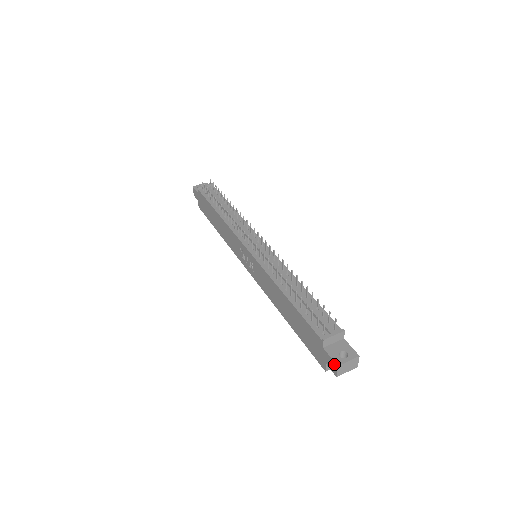
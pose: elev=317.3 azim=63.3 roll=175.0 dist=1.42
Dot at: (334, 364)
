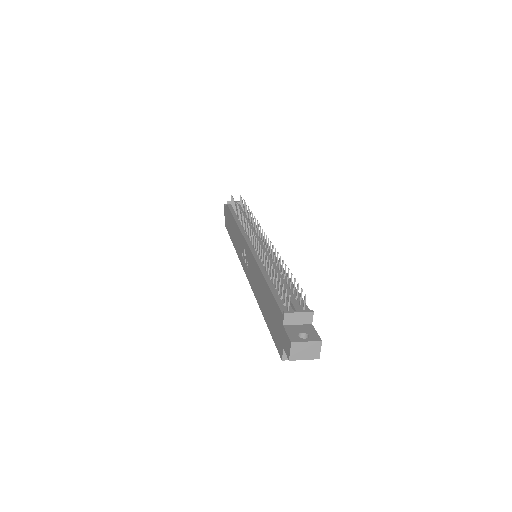
Dot at: (289, 342)
